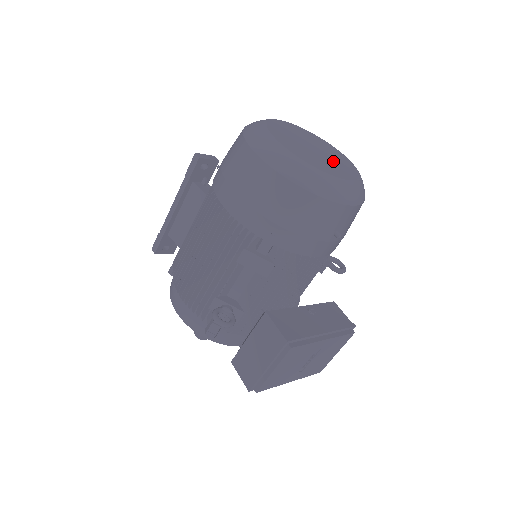
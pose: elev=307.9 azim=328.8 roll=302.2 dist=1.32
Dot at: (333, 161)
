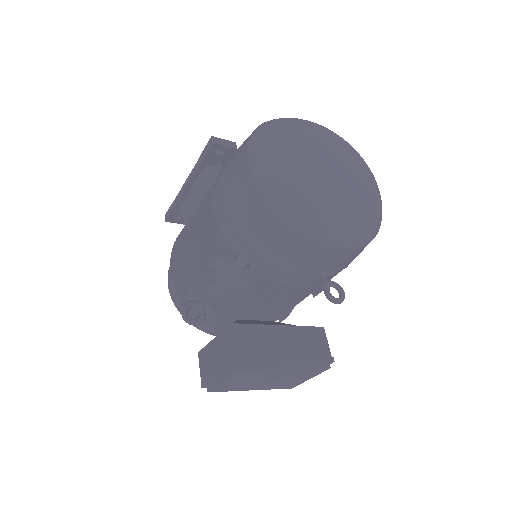
Dot at: (347, 188)
